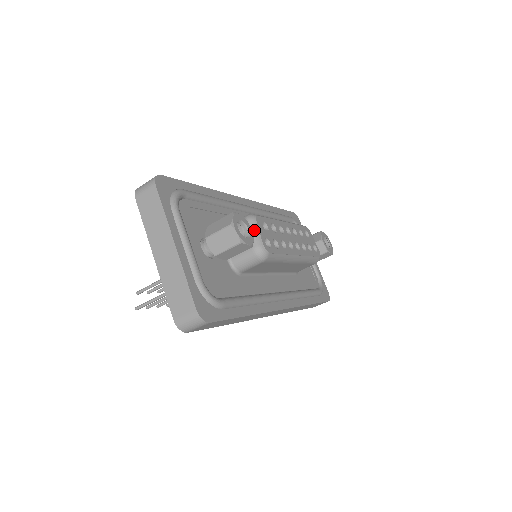
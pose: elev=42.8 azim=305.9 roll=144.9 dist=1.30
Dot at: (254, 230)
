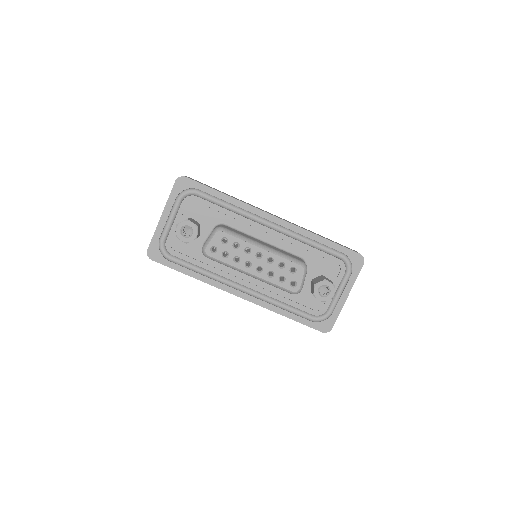
Dot at: (210, 237)
